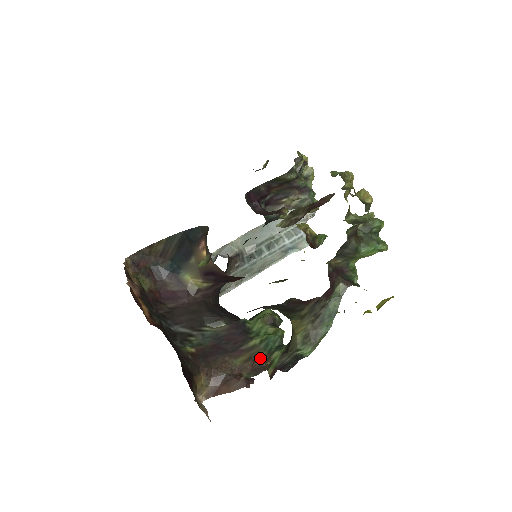
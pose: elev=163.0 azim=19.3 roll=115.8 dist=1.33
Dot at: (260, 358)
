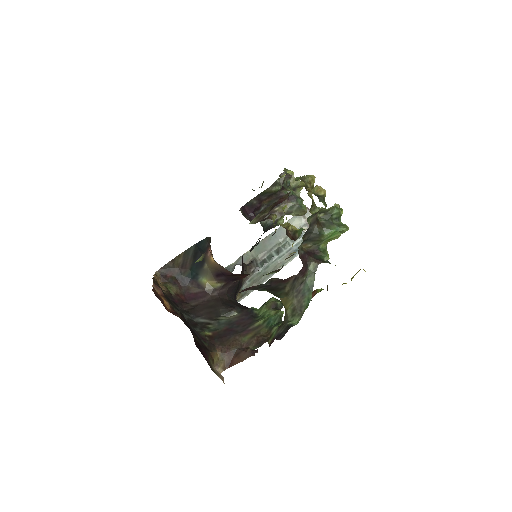
Dot at: (263, 334)
